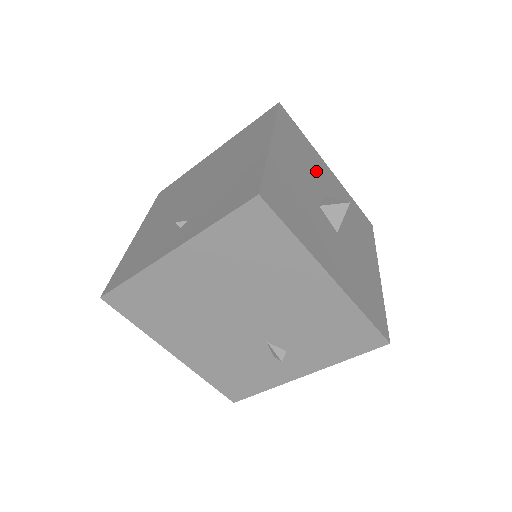
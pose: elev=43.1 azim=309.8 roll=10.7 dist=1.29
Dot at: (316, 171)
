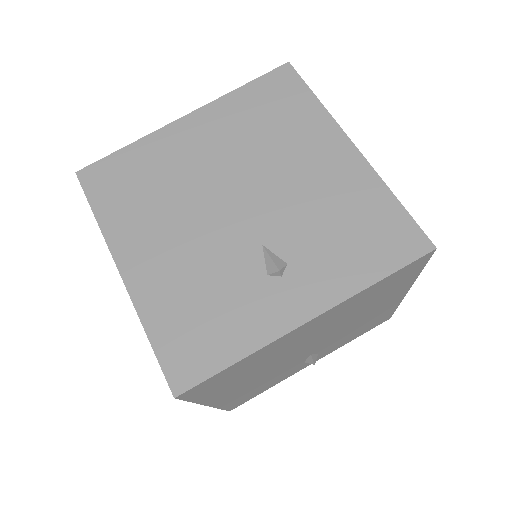
Dot at: occluded
